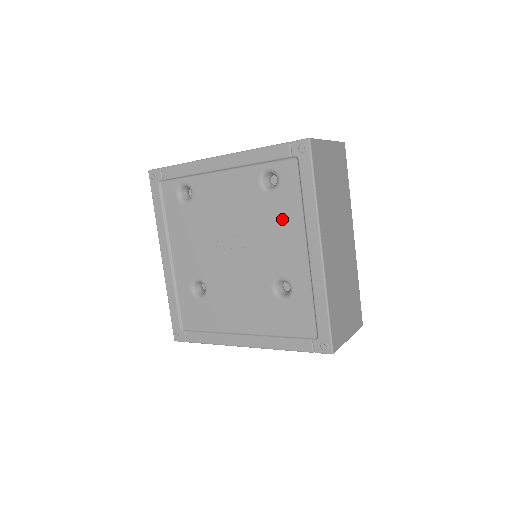
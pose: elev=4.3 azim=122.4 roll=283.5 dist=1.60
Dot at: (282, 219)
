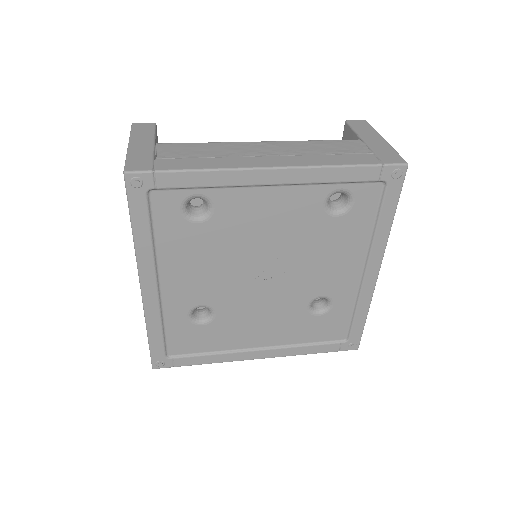
Dot at: (343, 243)
